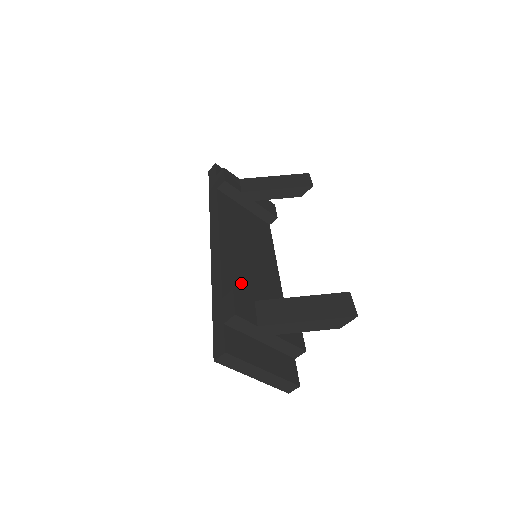
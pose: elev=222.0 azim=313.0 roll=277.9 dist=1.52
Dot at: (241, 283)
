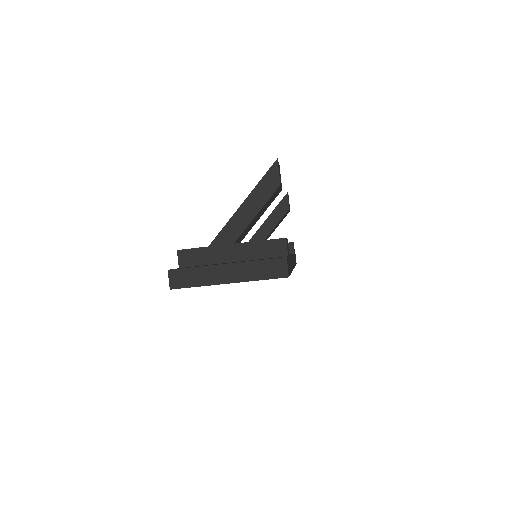
Dot at: occluded
